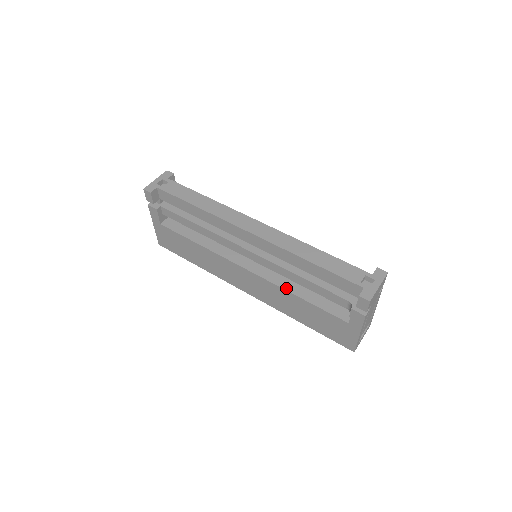
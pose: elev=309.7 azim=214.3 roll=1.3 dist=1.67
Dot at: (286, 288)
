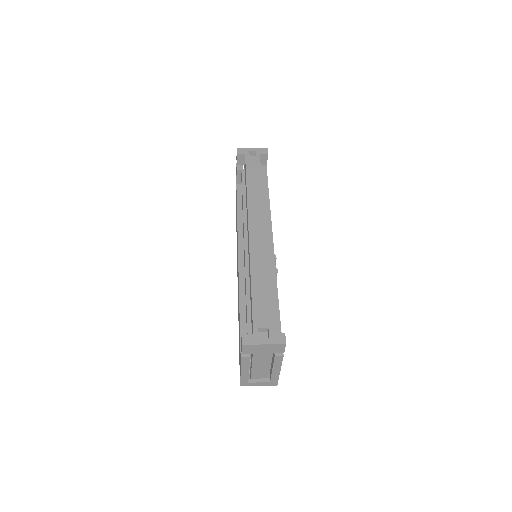
Dot at: (241, 293)
